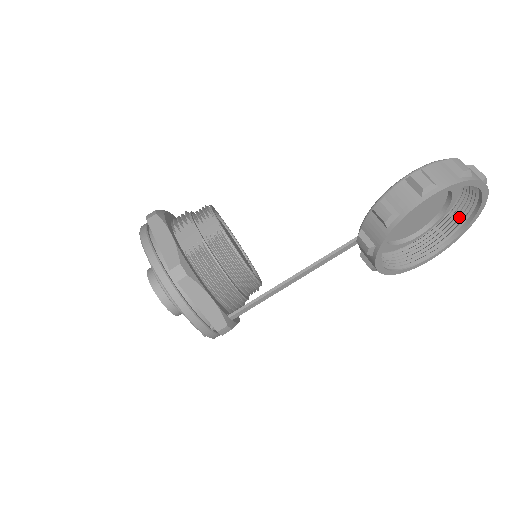
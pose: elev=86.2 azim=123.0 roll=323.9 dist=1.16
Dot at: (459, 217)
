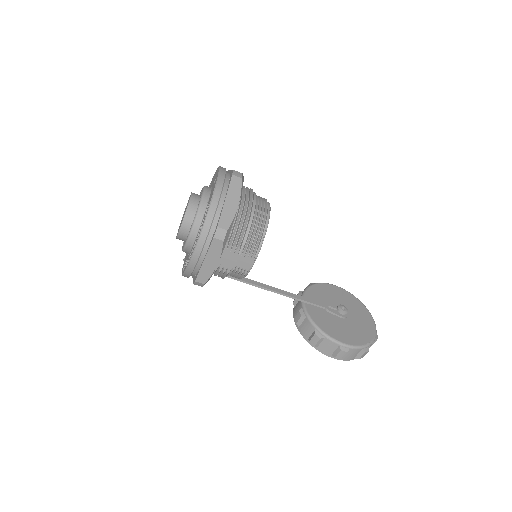
Dot at: occluded
